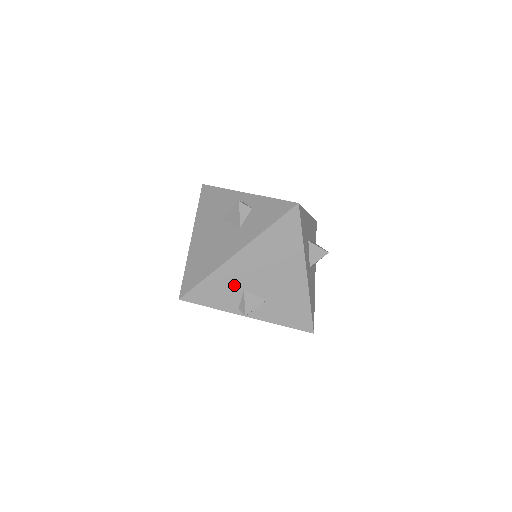
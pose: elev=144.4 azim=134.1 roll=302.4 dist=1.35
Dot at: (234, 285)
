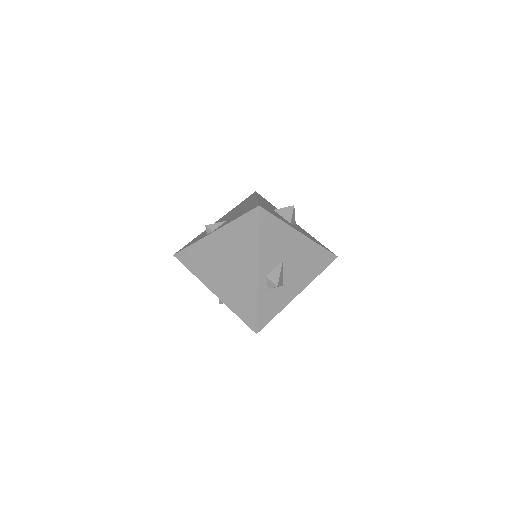
Dot at: occluded
